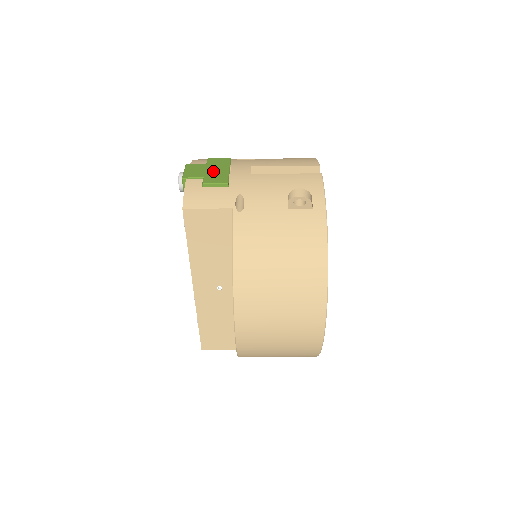
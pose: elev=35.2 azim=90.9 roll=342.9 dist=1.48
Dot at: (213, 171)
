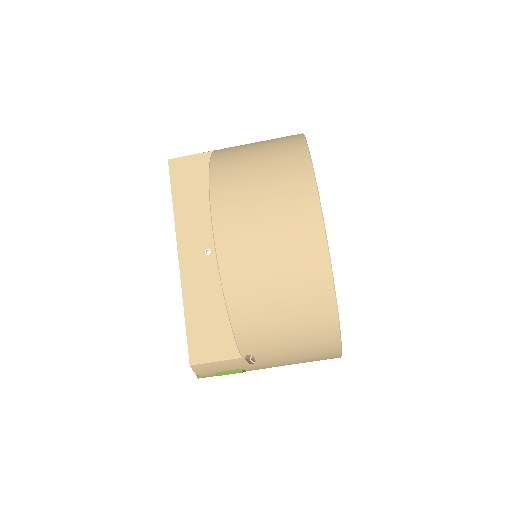
Dot at: occluded
